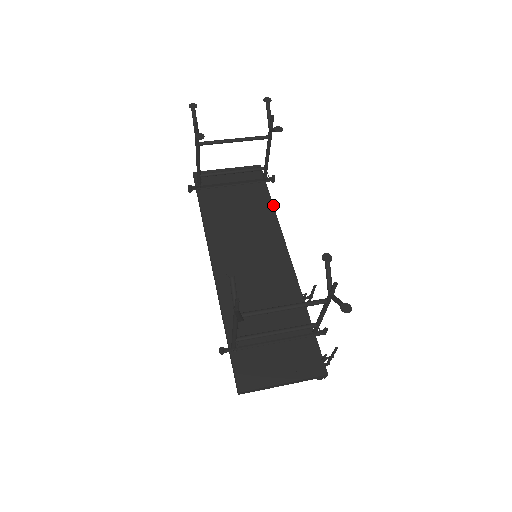
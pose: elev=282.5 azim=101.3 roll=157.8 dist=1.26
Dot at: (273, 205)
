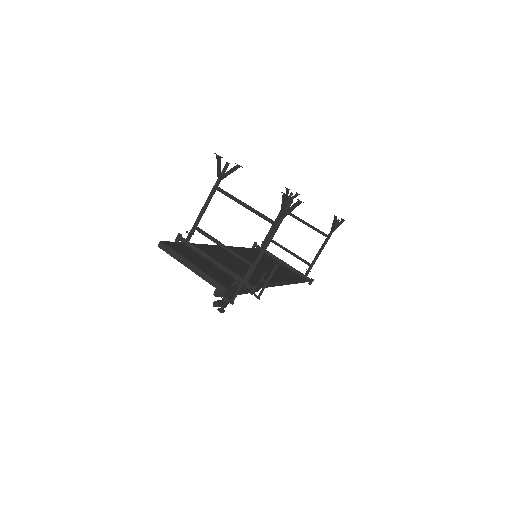
Dot at: (296, 280)
